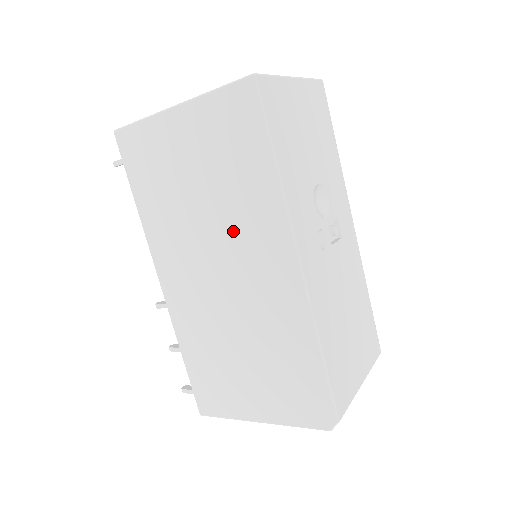
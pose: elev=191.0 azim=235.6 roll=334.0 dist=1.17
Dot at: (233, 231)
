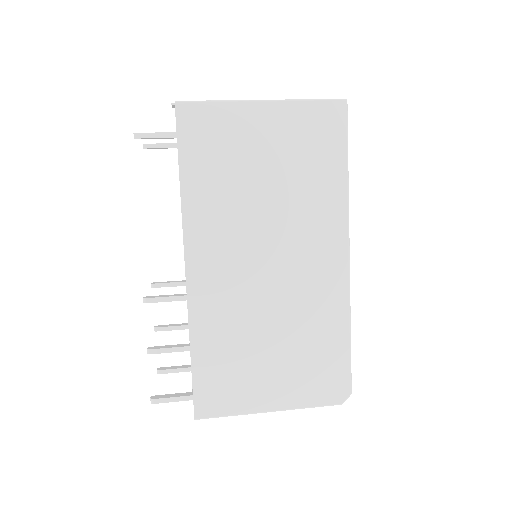
Dot at: (293, 222)
